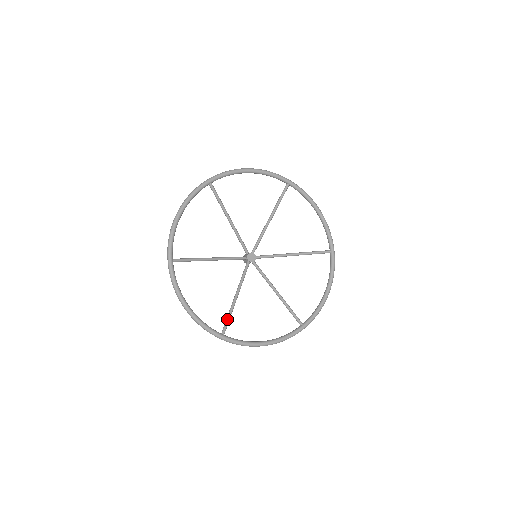
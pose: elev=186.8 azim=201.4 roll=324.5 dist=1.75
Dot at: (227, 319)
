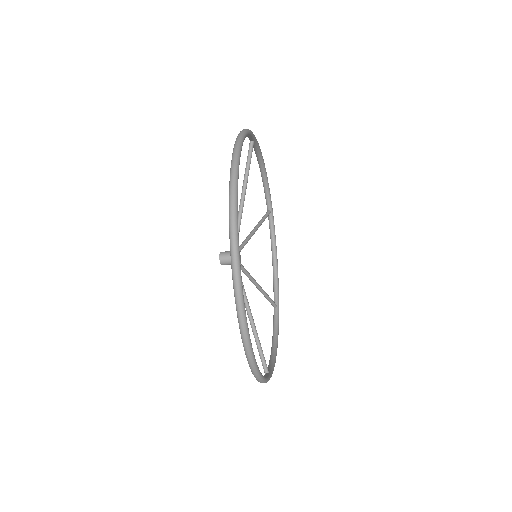
Dot at: (262, 352)
